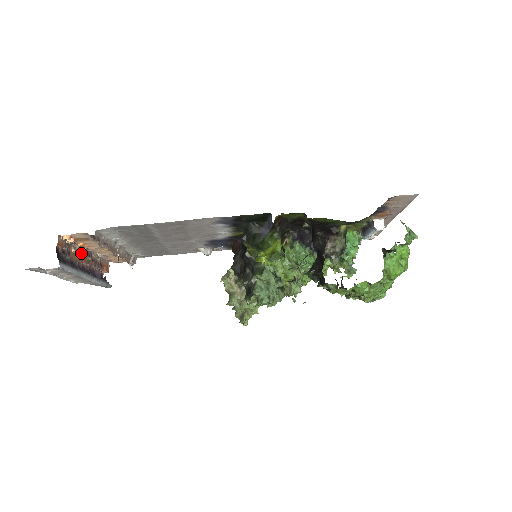
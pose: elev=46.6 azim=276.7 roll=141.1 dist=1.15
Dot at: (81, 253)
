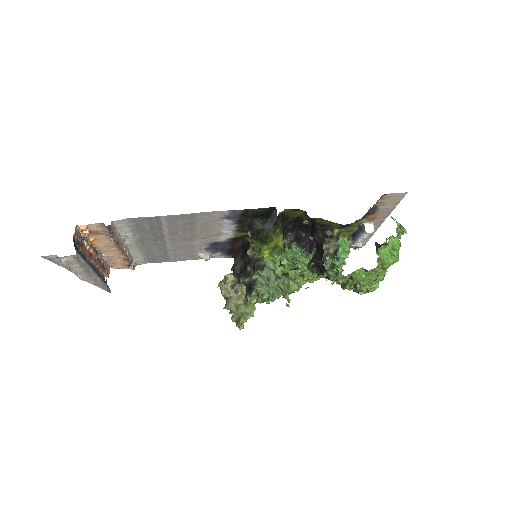
Dot at: (91, 248)
